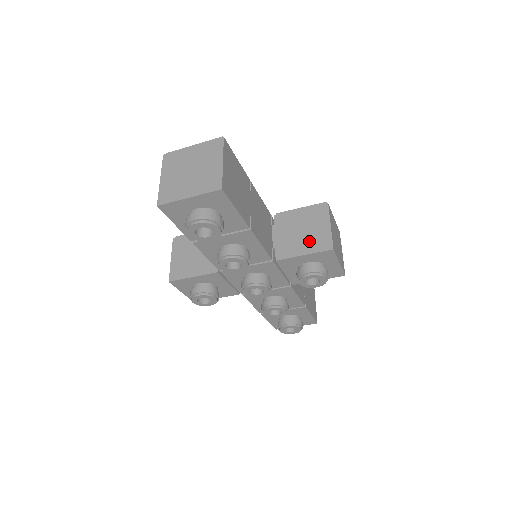
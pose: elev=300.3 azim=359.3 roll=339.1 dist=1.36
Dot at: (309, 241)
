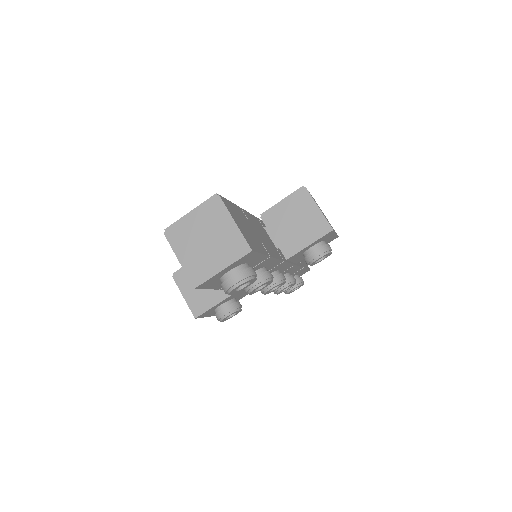
Dot at: (307, 230)
